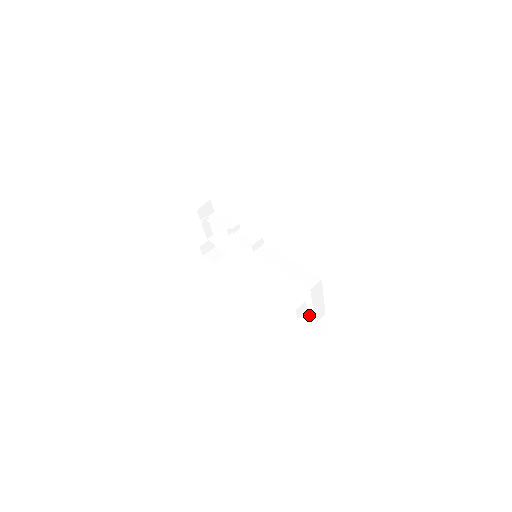
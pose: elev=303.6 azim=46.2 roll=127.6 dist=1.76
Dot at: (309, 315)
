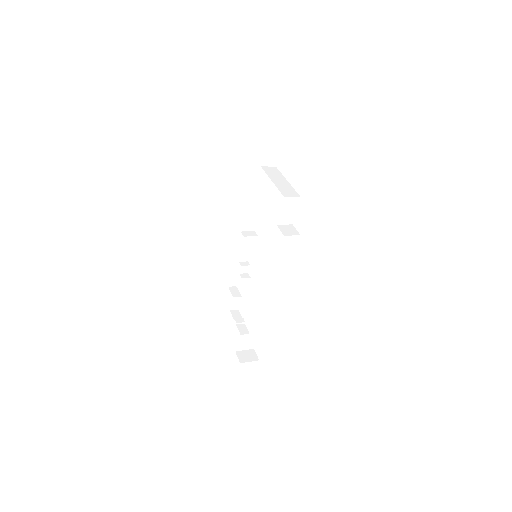
Dot at: occluded
